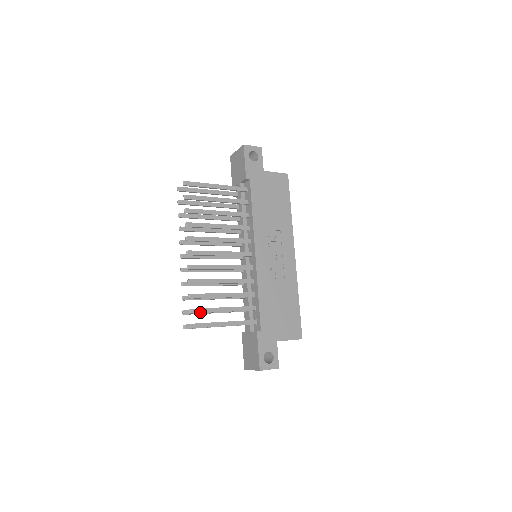
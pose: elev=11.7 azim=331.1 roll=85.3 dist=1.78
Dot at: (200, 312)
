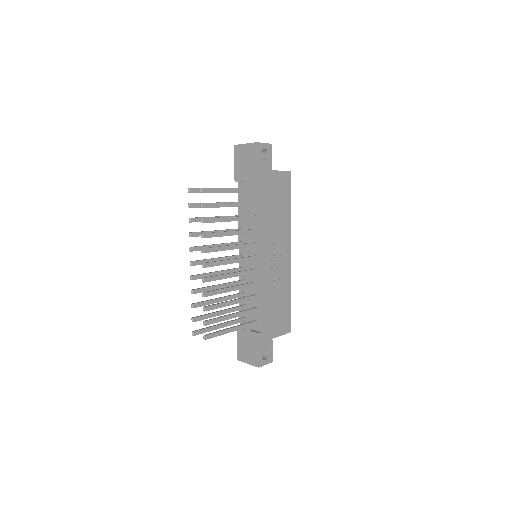
Dot at: (213, 323)
